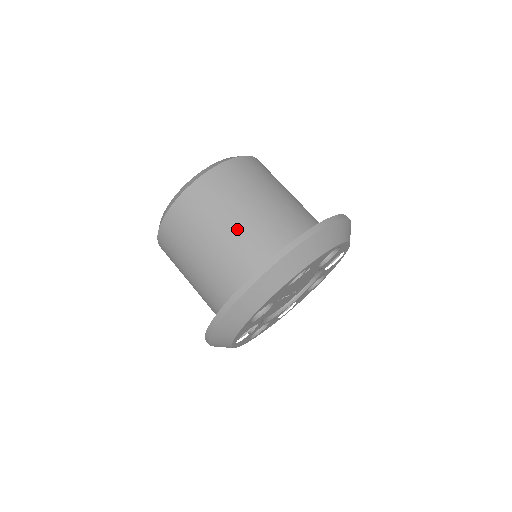
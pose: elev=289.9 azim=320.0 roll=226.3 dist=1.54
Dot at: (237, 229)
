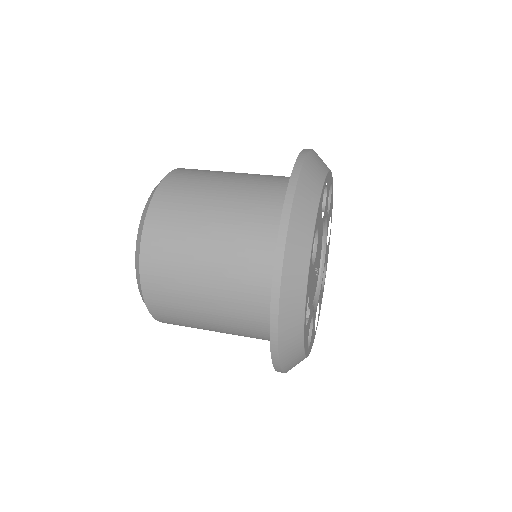
Dot at: (235, 188)
